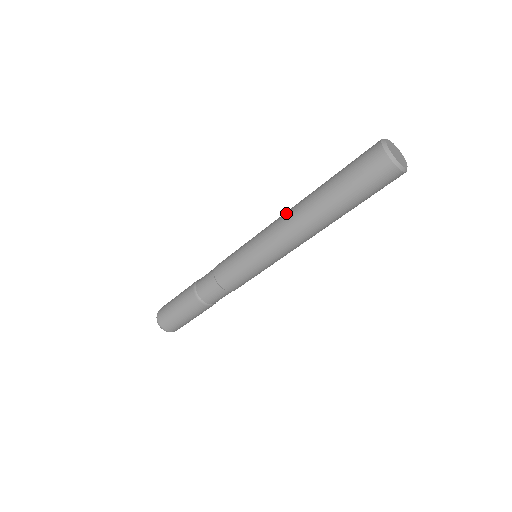
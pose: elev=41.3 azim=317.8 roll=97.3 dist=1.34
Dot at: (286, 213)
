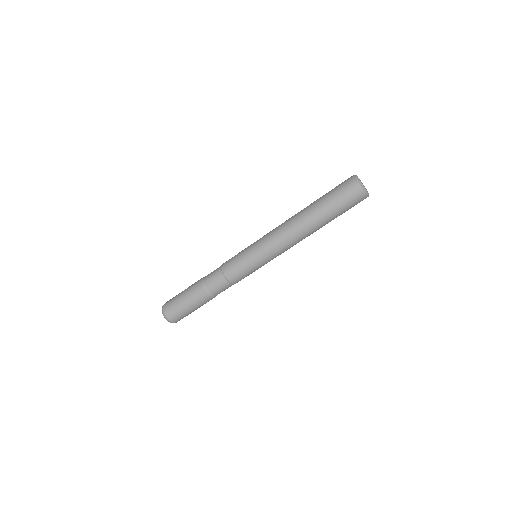
Dot at: occluded
